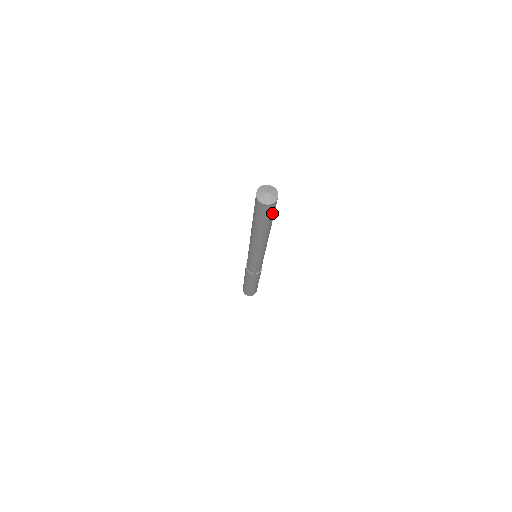
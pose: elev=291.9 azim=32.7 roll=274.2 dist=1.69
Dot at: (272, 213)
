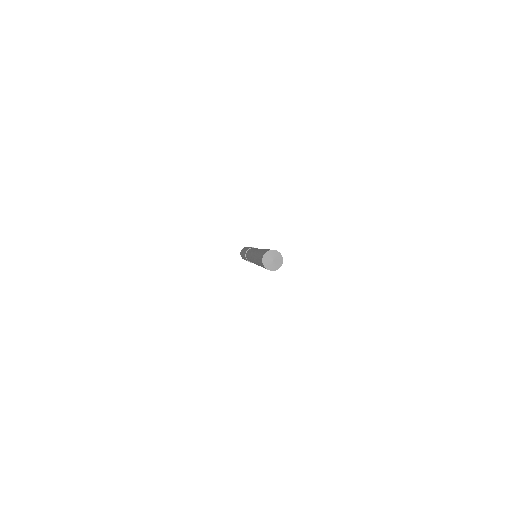
Dot at: occluded
